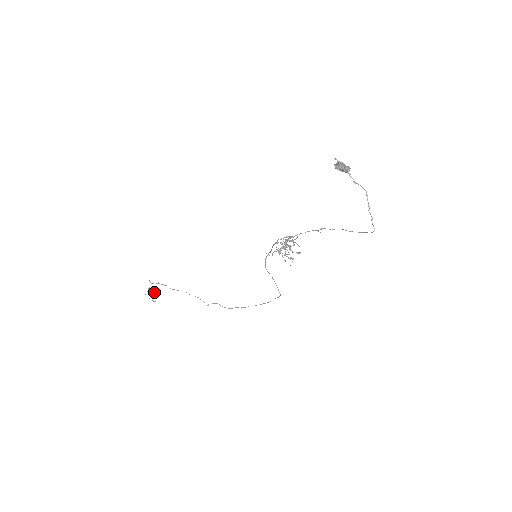
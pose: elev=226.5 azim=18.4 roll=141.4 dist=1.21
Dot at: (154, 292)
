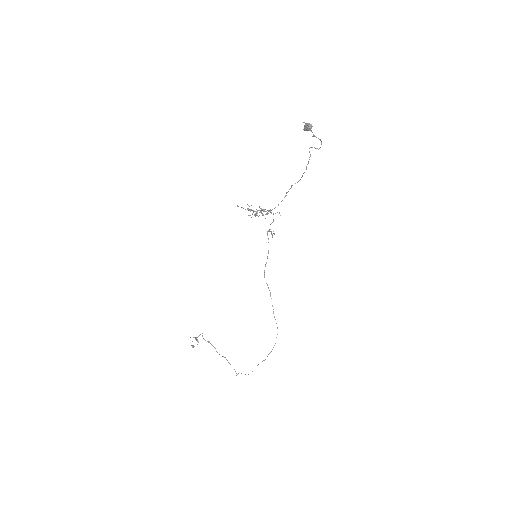
Dot at: occluded
